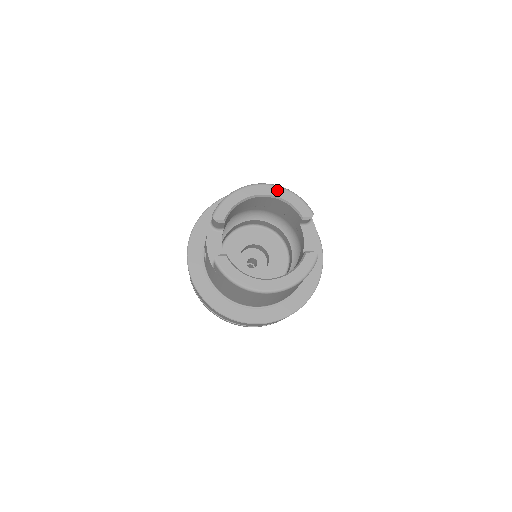
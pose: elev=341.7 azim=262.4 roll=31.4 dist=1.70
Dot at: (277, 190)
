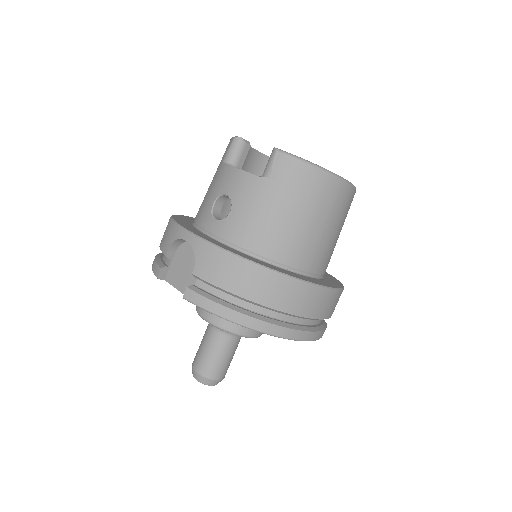
Dot at: occluded
